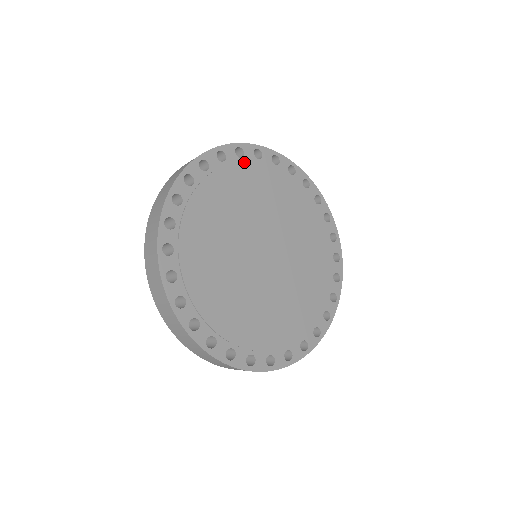
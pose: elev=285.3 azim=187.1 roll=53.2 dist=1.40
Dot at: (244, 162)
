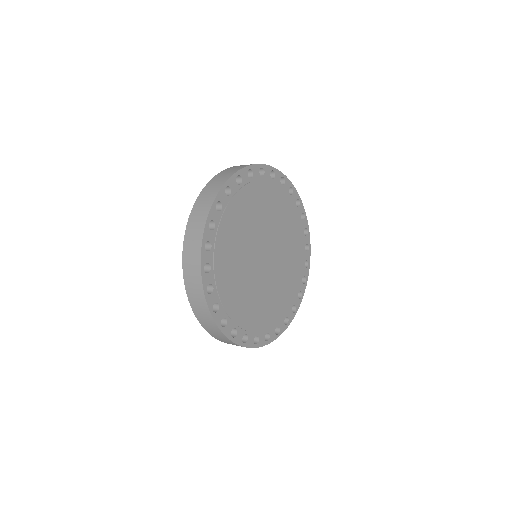
Dot at: (264, 180)
